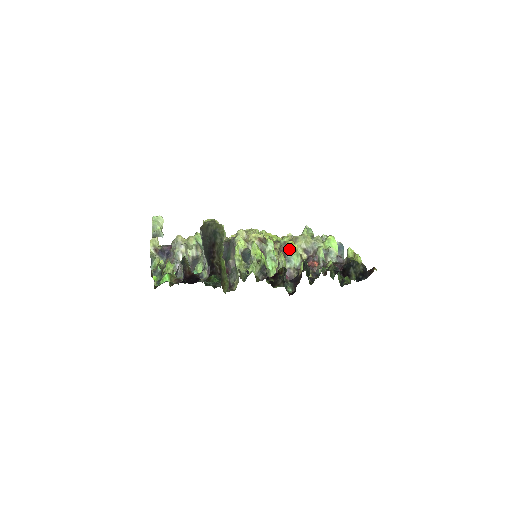
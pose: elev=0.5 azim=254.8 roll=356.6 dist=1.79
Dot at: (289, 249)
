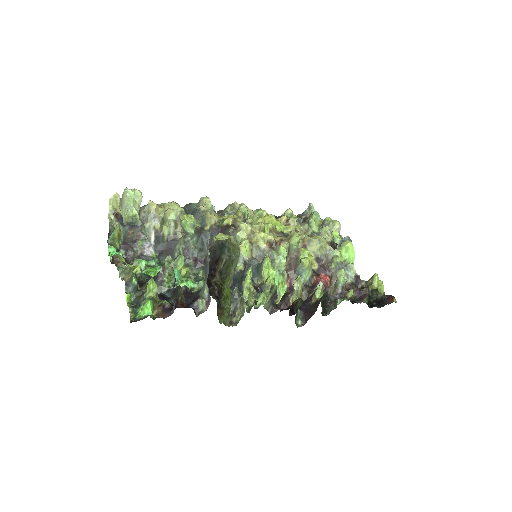
Dot at: (304, 263)
